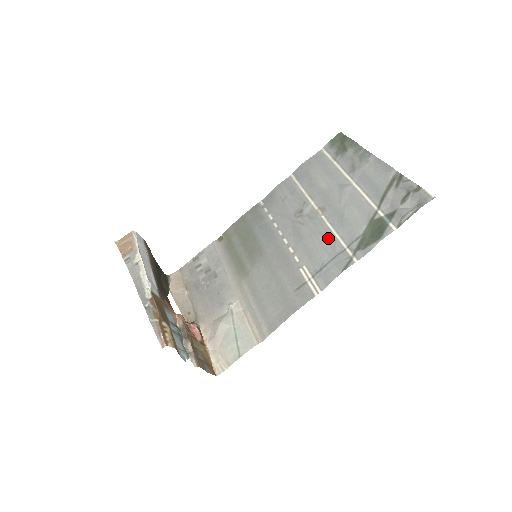
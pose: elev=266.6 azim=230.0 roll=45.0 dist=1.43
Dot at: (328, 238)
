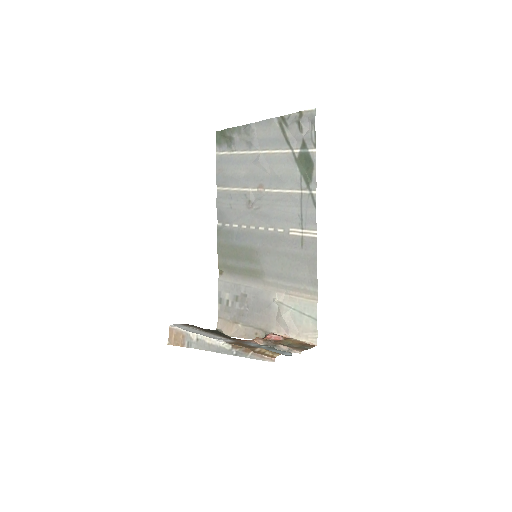
Dot at: (284, 198)
